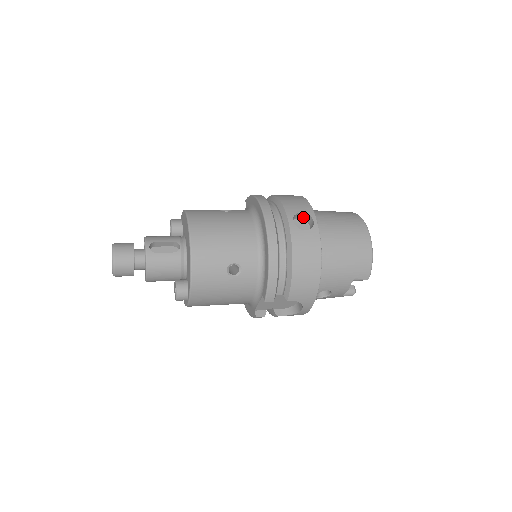
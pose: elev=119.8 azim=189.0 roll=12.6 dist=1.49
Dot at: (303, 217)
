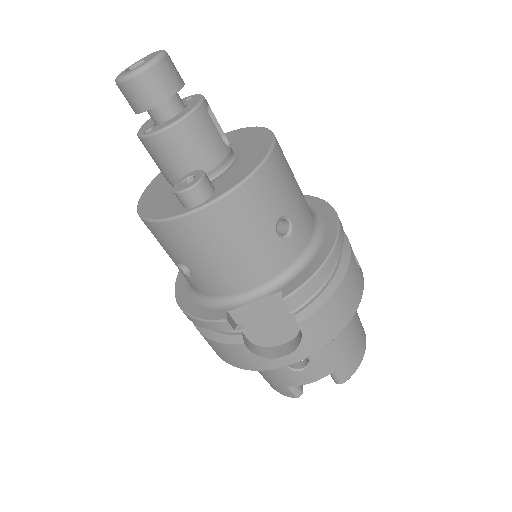
Dot at: occluded
